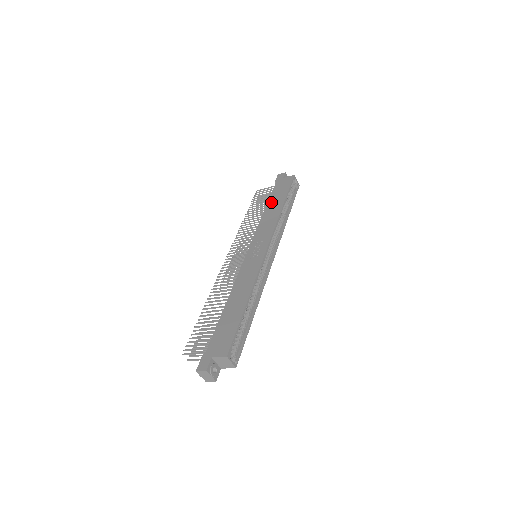
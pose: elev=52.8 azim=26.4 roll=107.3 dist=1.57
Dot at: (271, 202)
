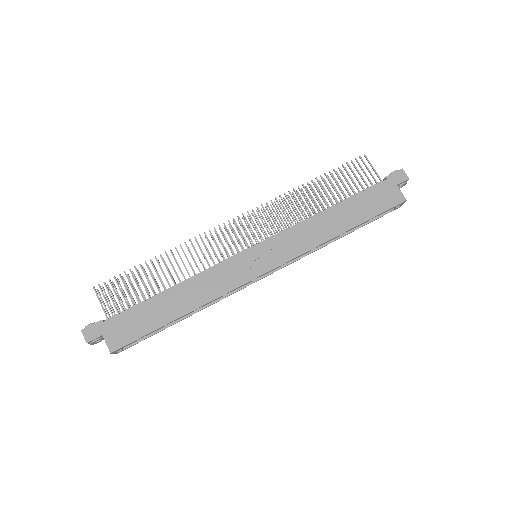
Dot at: (345, 207)
